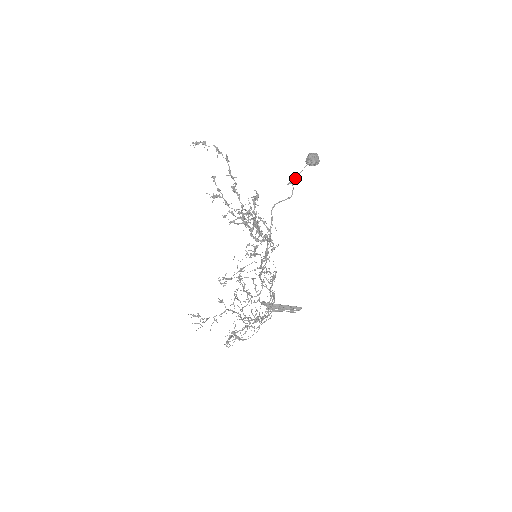
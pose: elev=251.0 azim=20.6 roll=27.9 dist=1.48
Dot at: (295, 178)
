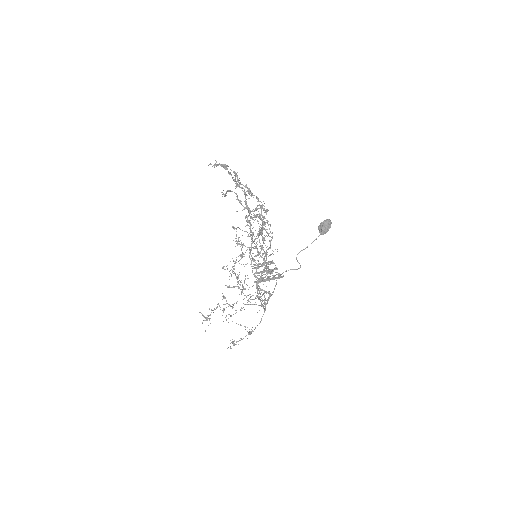
Dot at: (304, 249)
